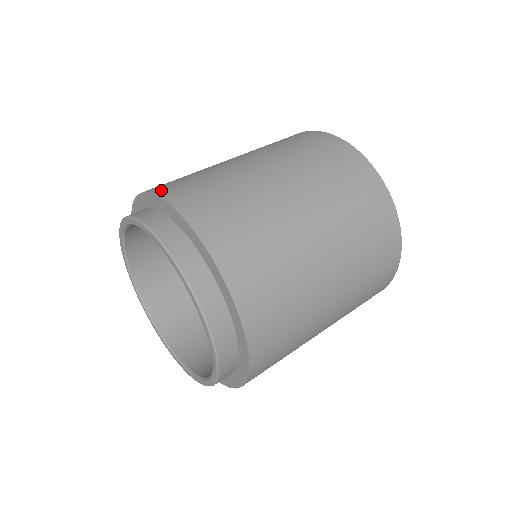
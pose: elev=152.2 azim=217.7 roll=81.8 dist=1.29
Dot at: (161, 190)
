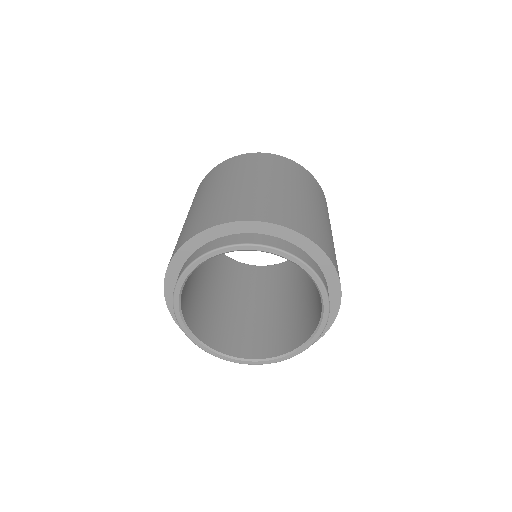
Dot at: (245, 217)
